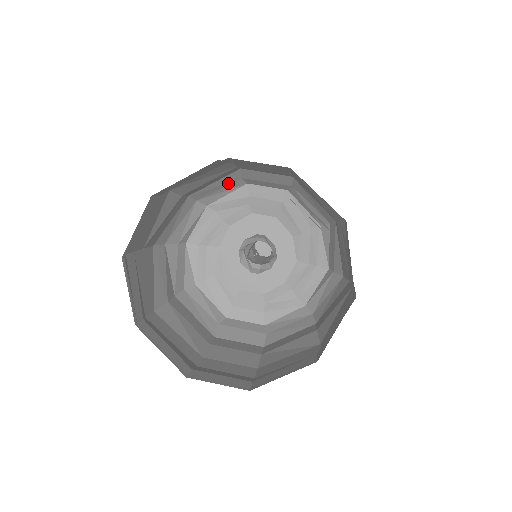
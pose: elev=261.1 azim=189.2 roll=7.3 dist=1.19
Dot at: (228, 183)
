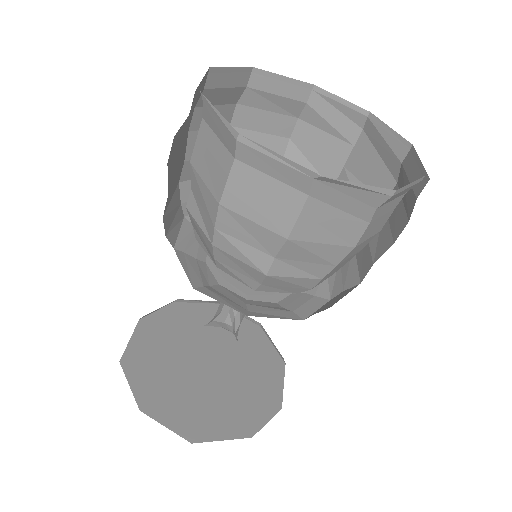
Dot at: (176, 209)
